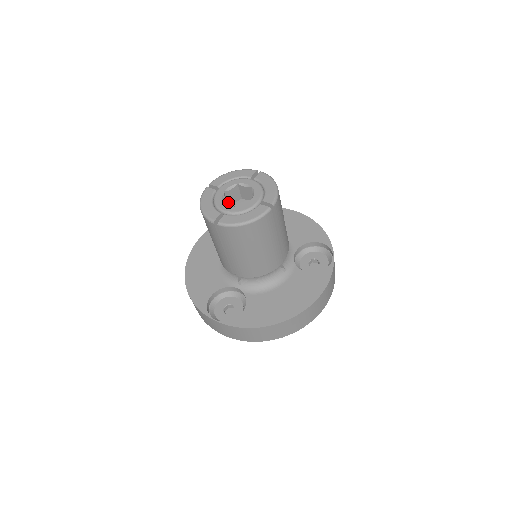
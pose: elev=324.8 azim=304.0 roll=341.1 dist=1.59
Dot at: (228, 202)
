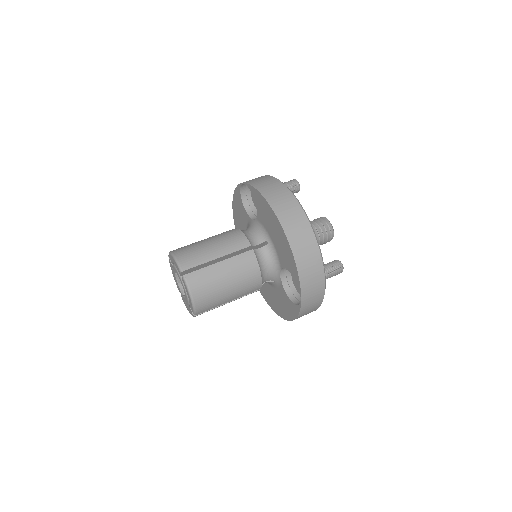
Dot at: occluded
